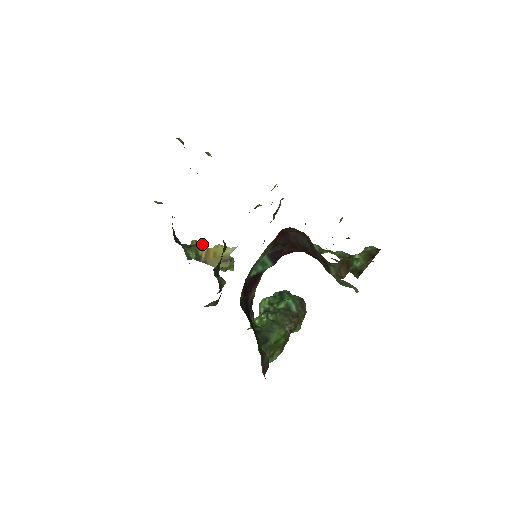
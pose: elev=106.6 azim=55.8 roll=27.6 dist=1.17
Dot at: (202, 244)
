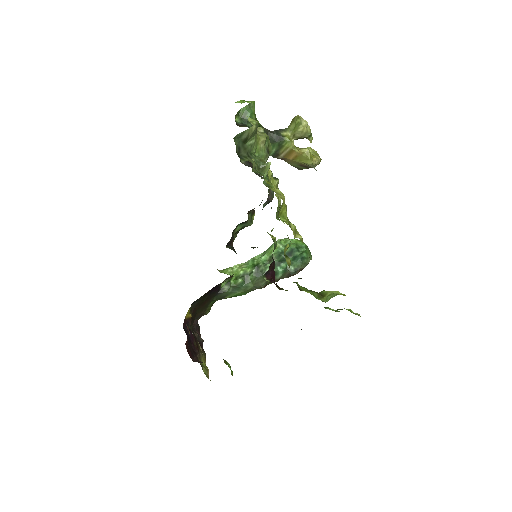
Dot at: (291, 141)
